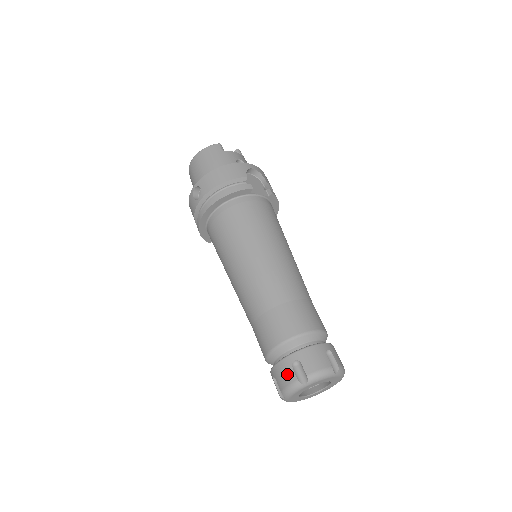
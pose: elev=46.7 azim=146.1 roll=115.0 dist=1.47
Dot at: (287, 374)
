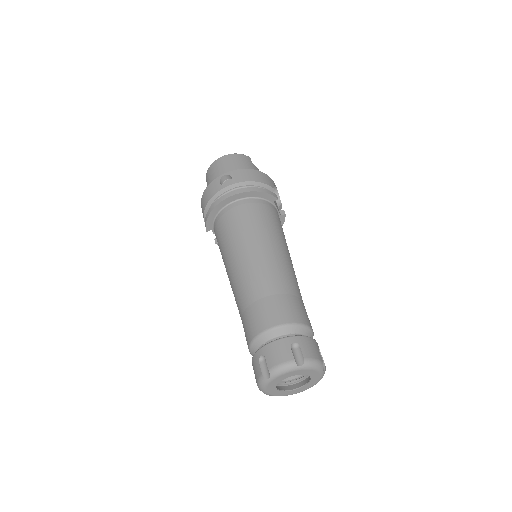
Dot at: (284, 352)
